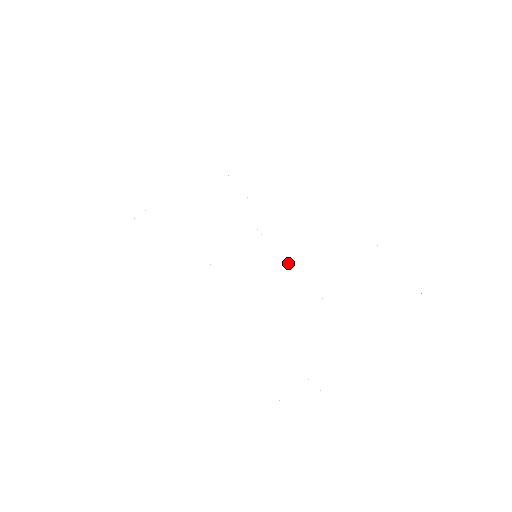
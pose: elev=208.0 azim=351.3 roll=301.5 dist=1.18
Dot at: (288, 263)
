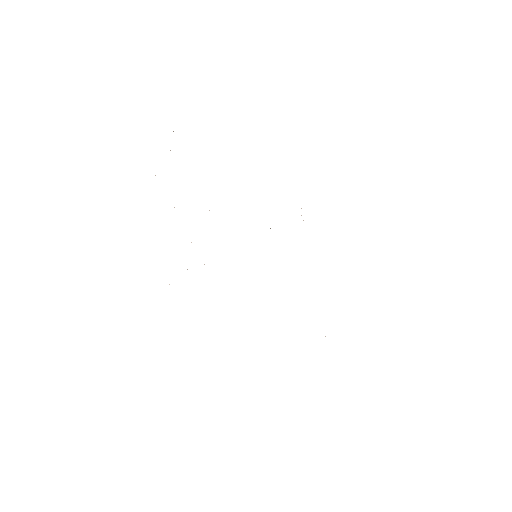
Dot at: occluded
